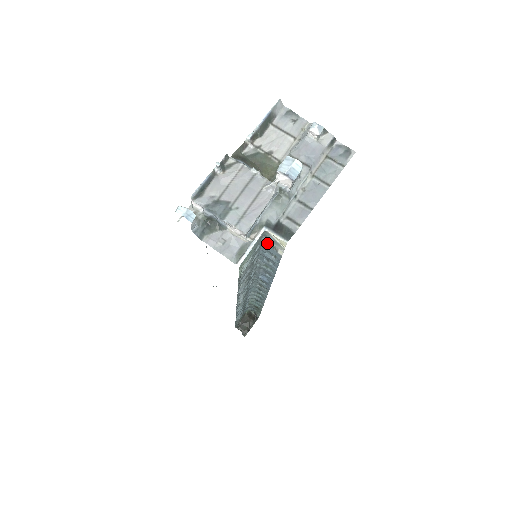
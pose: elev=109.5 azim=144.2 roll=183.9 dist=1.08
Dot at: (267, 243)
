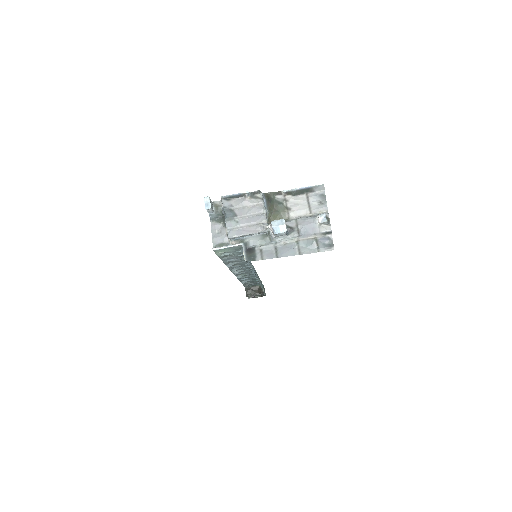
Dot at: occluded
